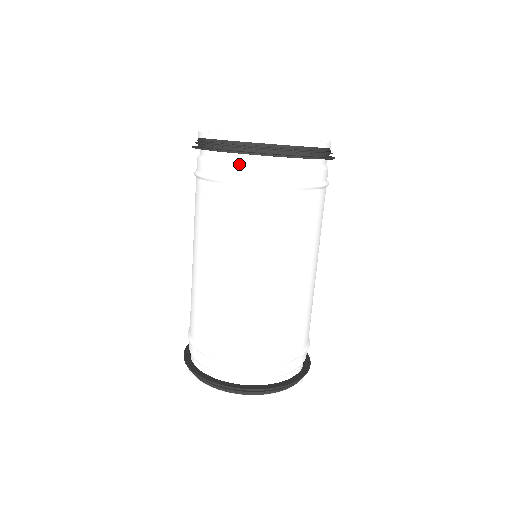
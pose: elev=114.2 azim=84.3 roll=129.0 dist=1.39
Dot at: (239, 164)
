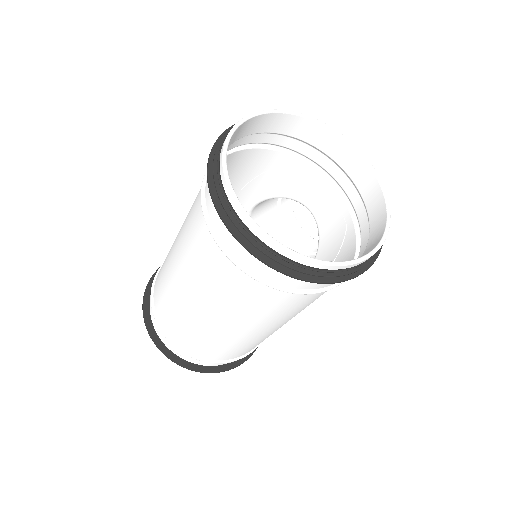
Dot at: occluded
